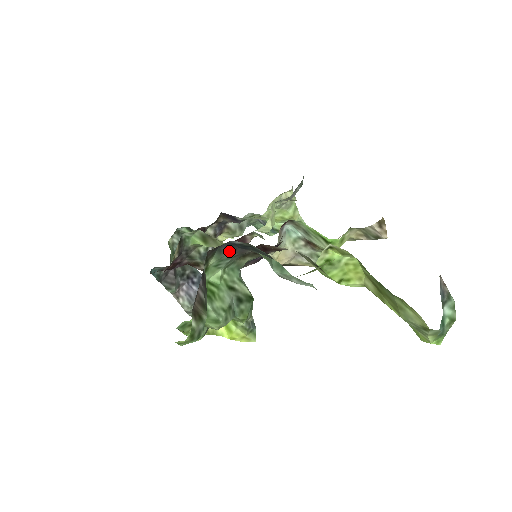
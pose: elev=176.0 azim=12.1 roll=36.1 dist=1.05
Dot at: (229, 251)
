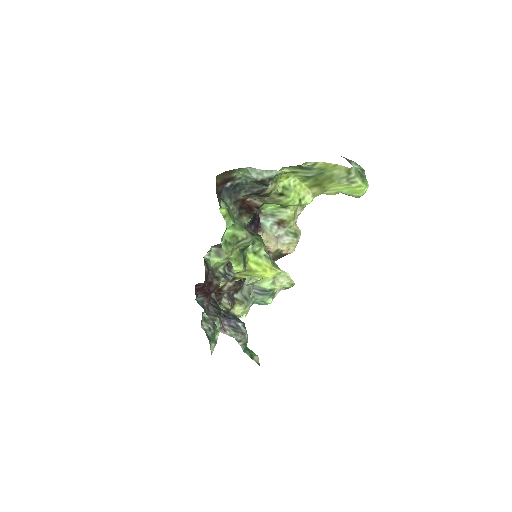
Dot at: (228, 196)
